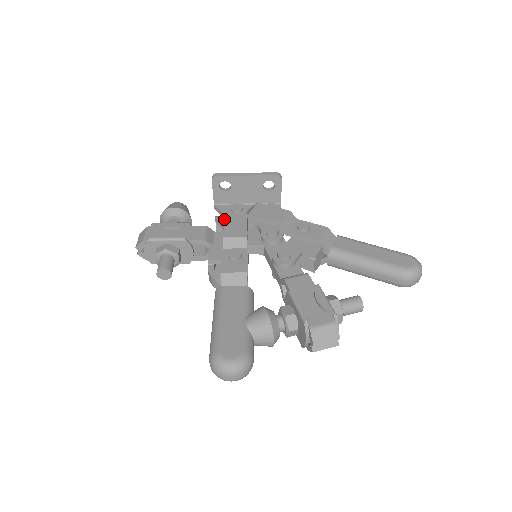
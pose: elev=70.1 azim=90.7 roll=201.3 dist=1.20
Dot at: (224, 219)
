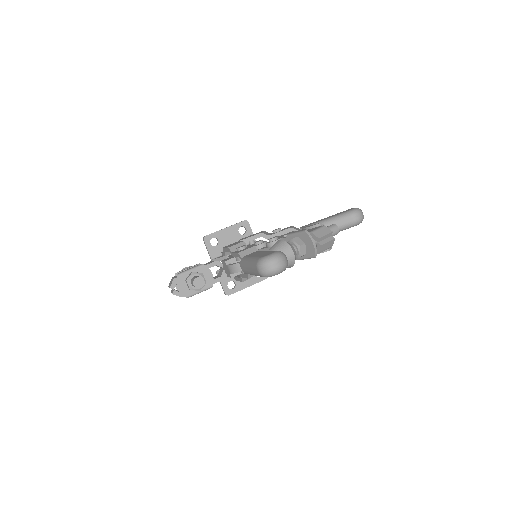
Dot at: (223, 247)
